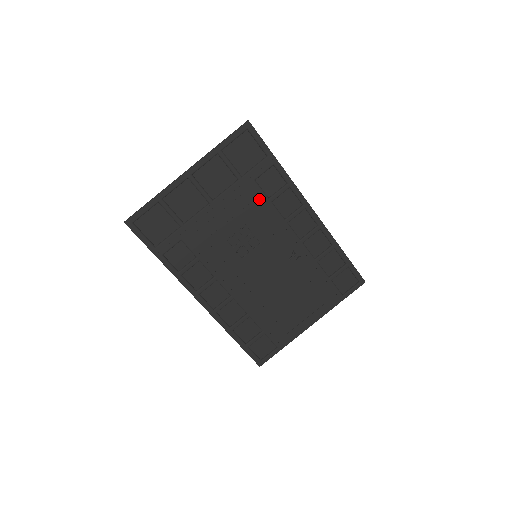
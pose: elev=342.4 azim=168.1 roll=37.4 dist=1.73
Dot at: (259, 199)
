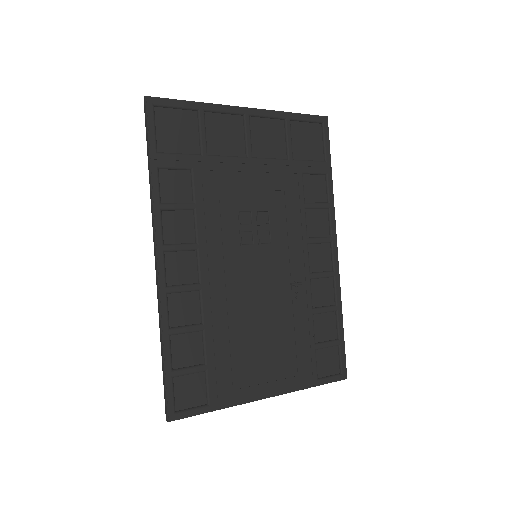
Dot at: (296, 195)
